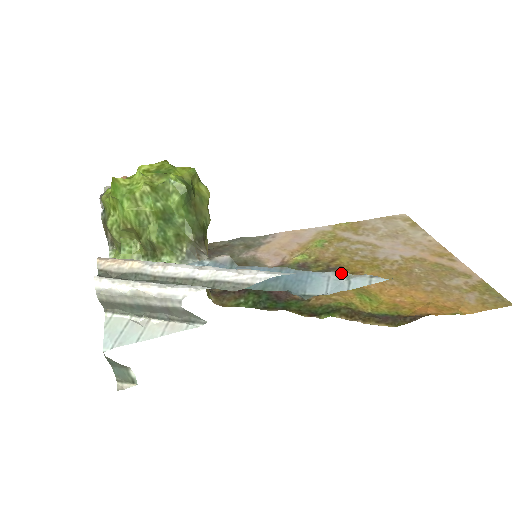
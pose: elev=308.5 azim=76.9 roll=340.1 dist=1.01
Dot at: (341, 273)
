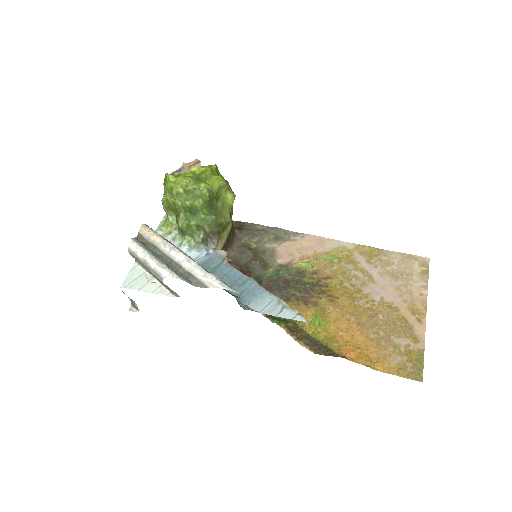
Dot at: (281, 301)
